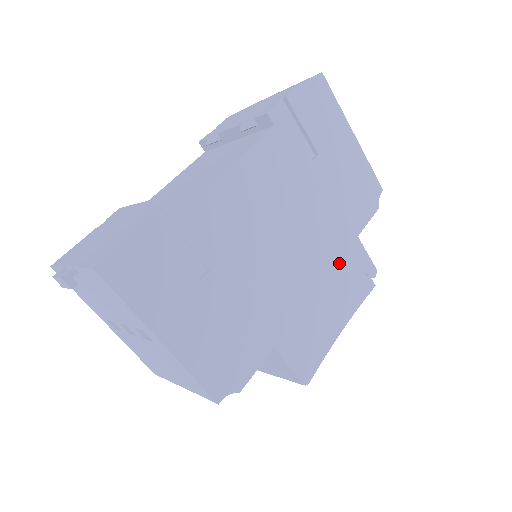
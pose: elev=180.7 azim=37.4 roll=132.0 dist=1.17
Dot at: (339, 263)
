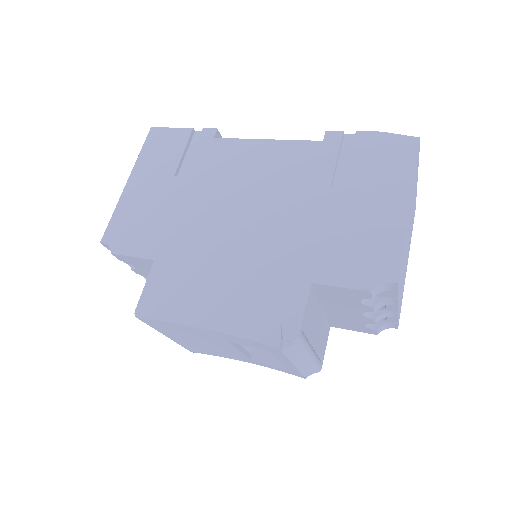
Dot at: (266, 278)
